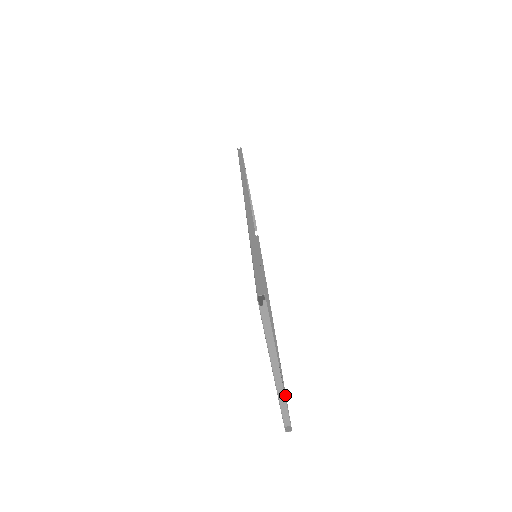
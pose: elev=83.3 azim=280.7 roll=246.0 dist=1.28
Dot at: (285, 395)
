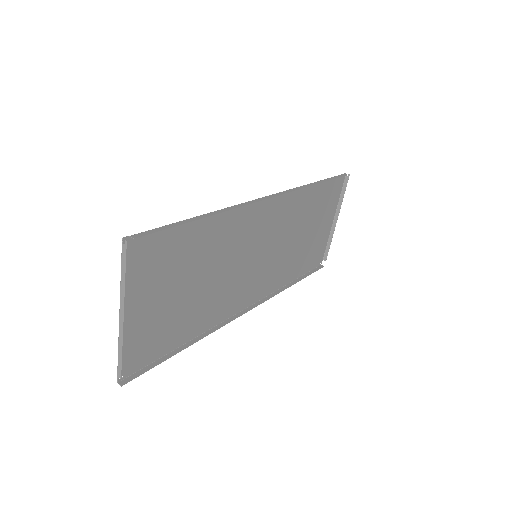
Dot at: (156, 365)
